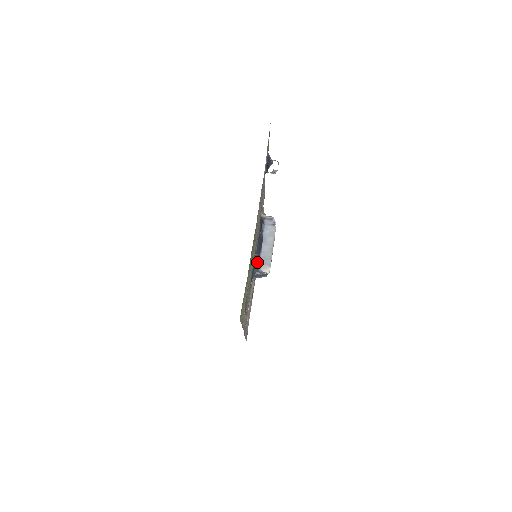
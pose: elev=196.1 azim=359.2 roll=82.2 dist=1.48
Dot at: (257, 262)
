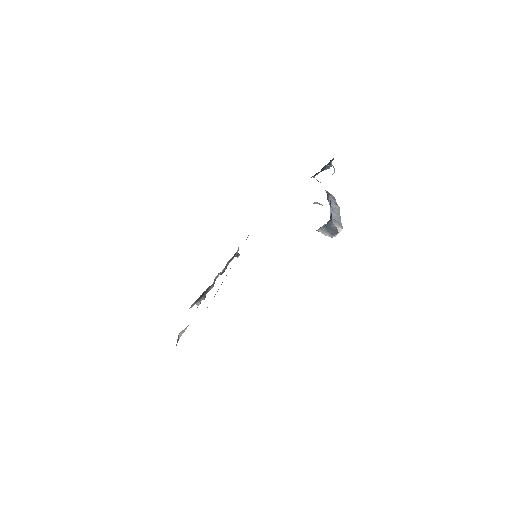
Dot at: (331, 214)
